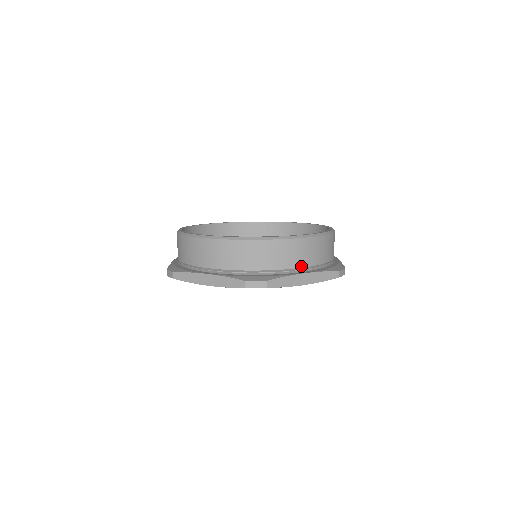
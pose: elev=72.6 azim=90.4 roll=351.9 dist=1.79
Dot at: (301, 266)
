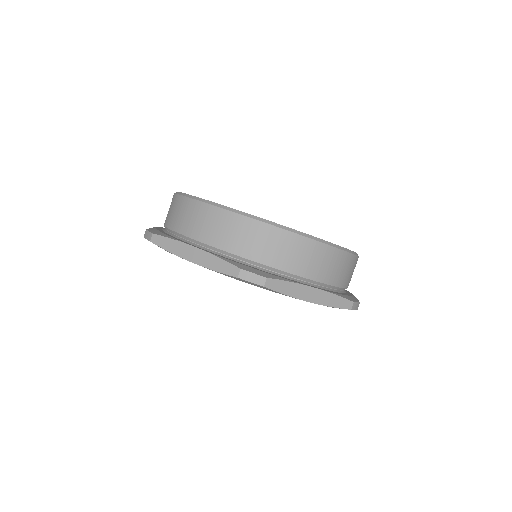
Dot at: (312, 278)
